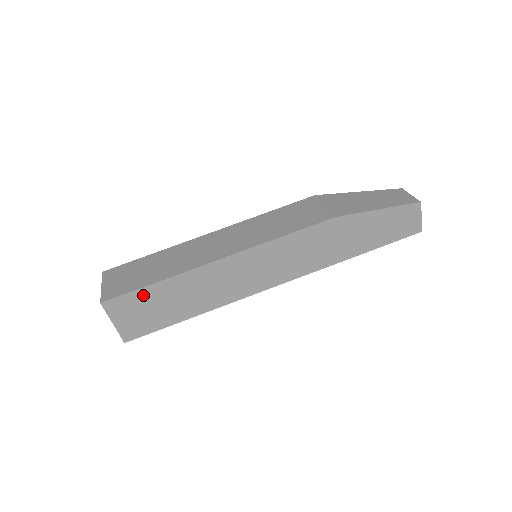
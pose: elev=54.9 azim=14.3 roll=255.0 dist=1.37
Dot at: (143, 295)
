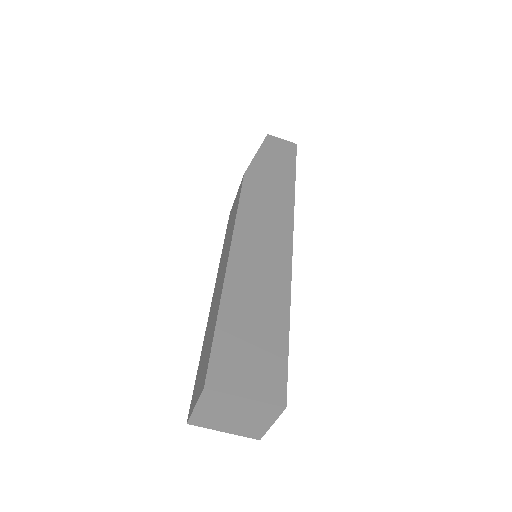
Dot at: (225, 340)
